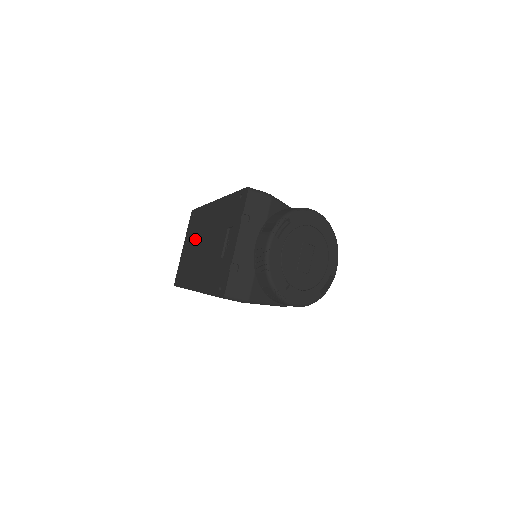
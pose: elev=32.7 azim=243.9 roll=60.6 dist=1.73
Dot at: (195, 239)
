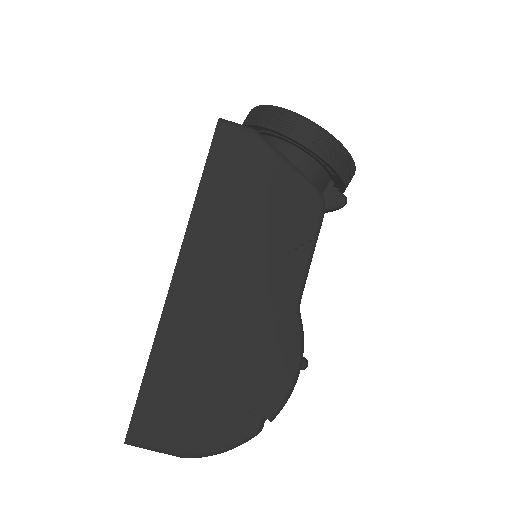
Dot at: occluded
